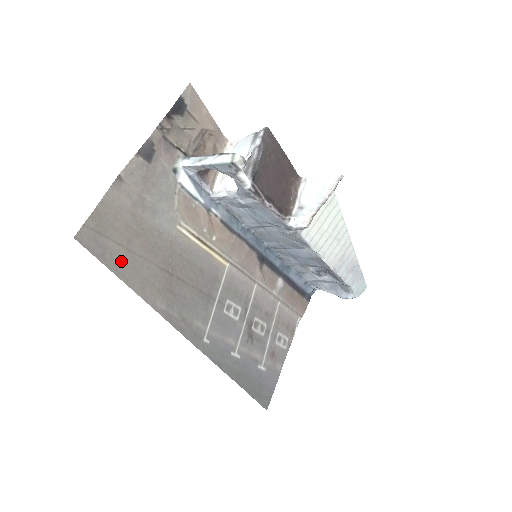
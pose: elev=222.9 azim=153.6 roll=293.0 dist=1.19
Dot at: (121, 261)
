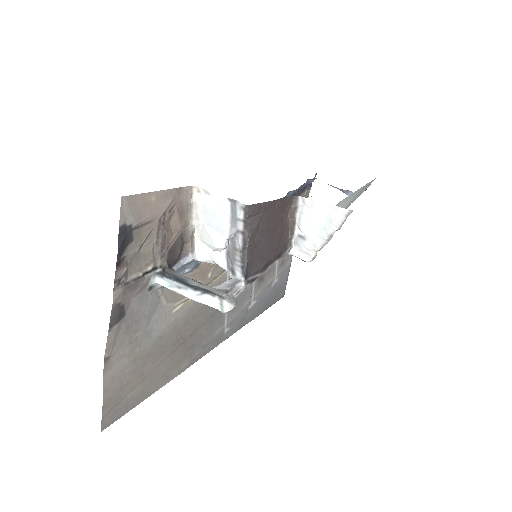
Dot at: (142, 391)
